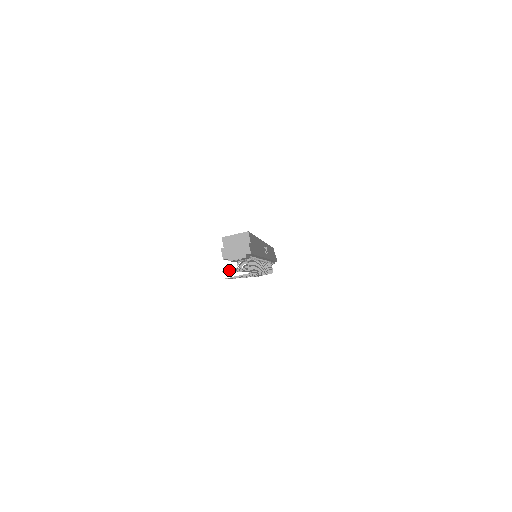
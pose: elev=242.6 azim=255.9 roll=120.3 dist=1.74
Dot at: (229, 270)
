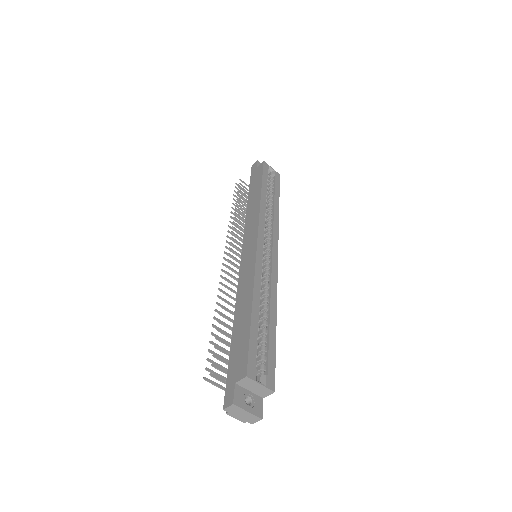
Dot at: (217, 379)
